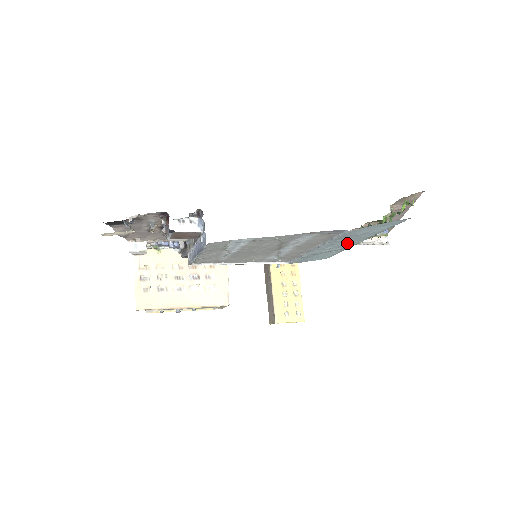
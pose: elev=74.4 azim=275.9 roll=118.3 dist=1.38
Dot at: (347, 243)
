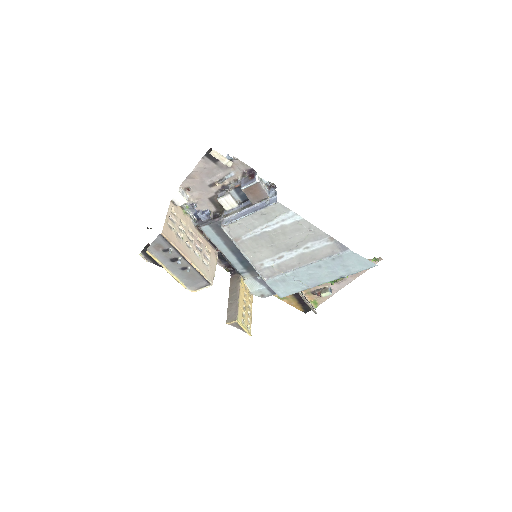
Dot at: (322, 276)
